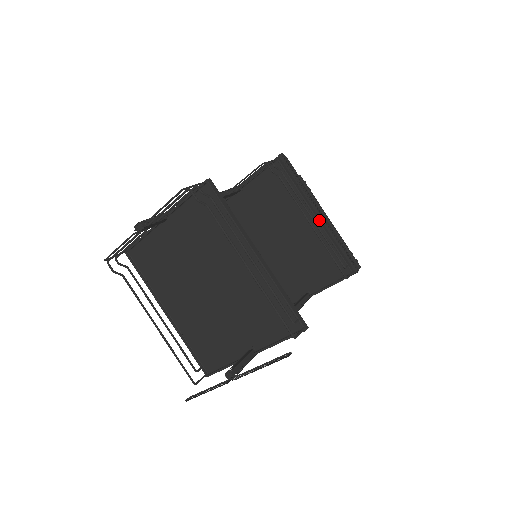
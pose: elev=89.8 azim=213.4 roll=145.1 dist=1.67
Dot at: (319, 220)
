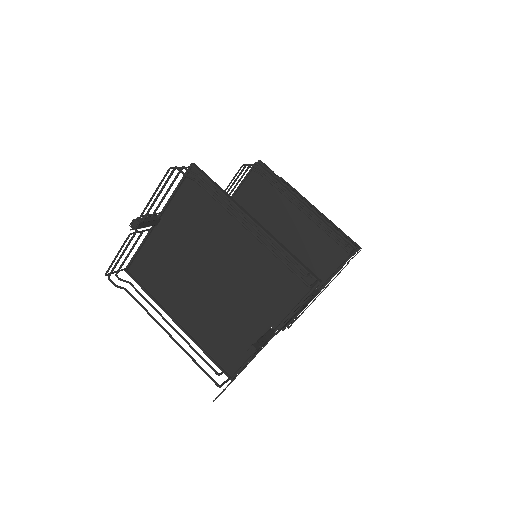
Dot at: (309, 209)
